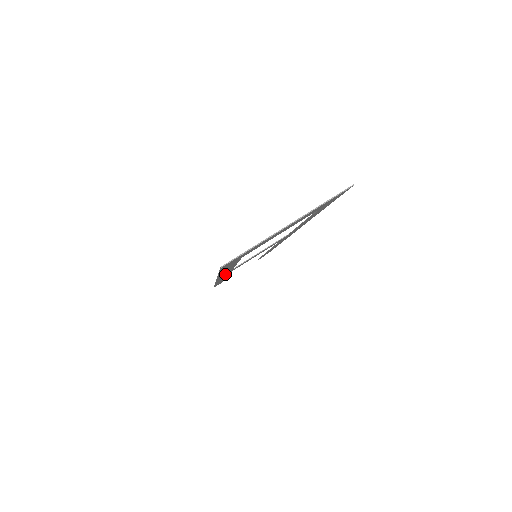
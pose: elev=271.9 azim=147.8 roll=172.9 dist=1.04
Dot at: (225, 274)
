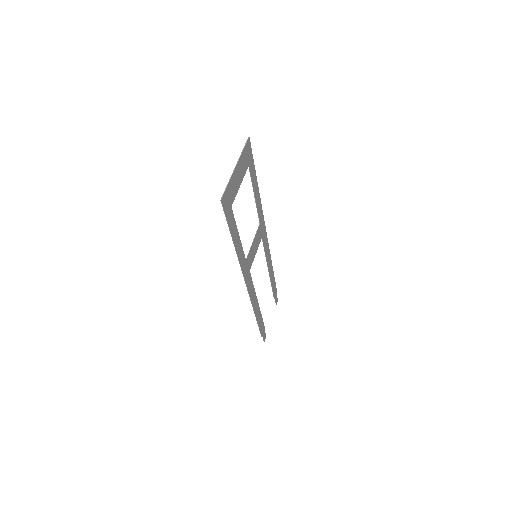
Dot at: (245, 269)
